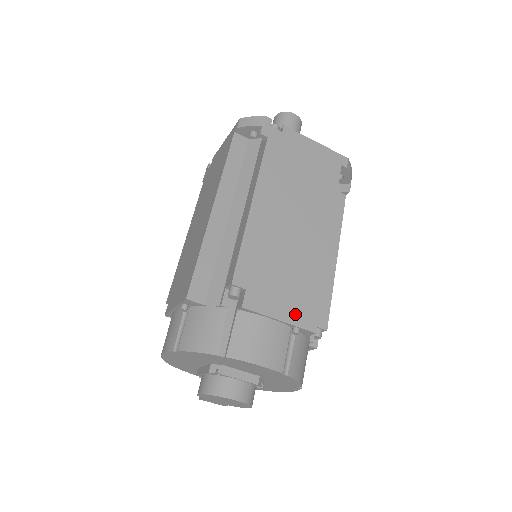
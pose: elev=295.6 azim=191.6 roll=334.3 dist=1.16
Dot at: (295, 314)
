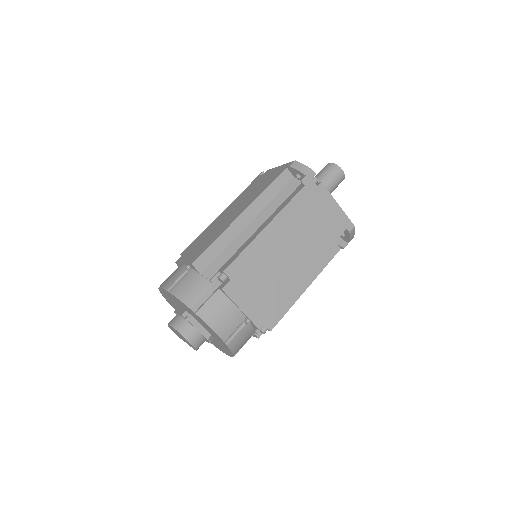
Dot at: (253, 311)
